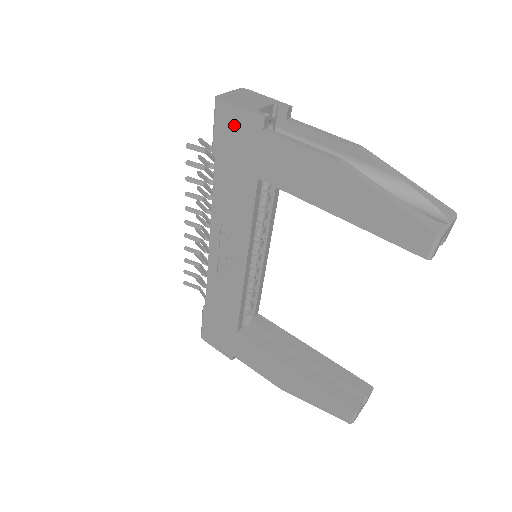
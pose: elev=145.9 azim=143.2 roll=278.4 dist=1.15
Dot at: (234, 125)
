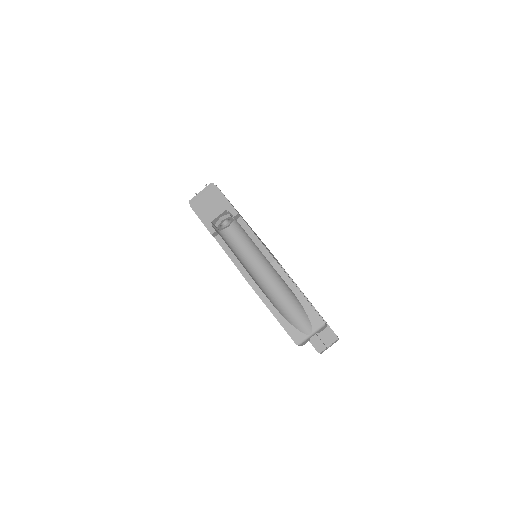
Dot at: occluded
